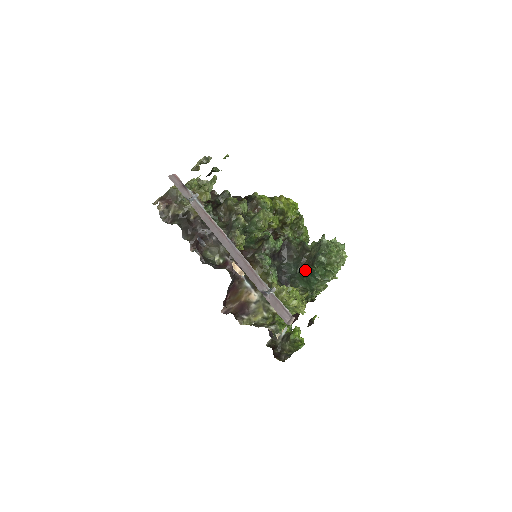
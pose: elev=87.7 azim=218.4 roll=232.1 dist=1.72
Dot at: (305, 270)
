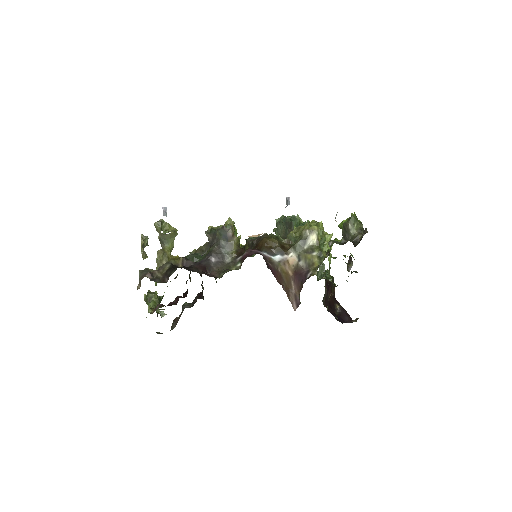
Dot at: occluded
